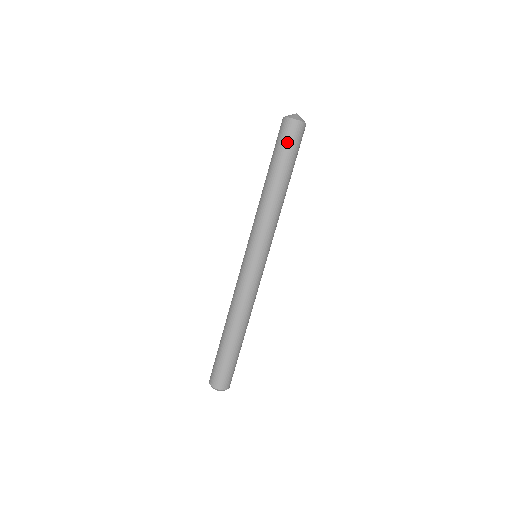
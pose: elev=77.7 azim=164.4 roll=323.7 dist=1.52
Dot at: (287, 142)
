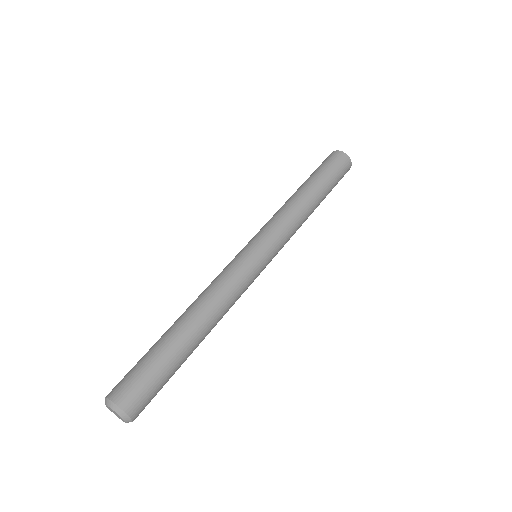
Dot at: (335, 168)
